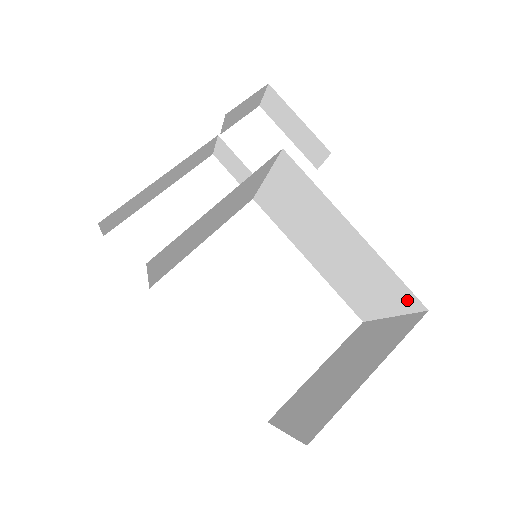
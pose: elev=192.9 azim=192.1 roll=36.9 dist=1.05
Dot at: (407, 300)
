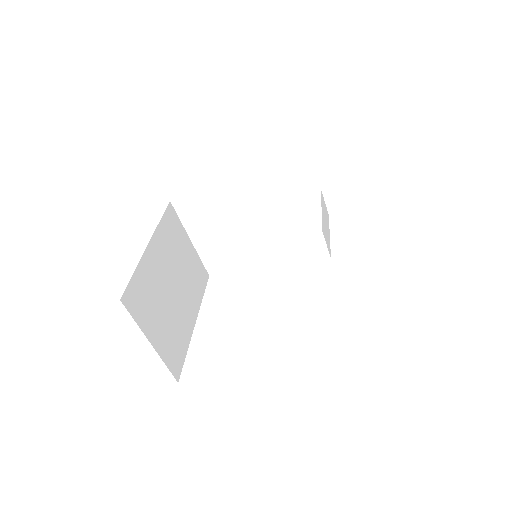
Dot at: occluded
